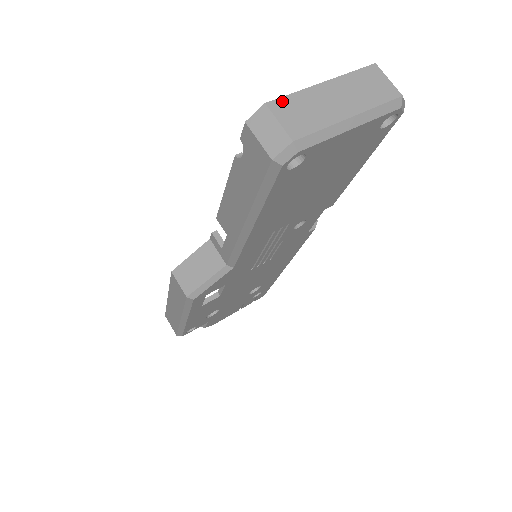
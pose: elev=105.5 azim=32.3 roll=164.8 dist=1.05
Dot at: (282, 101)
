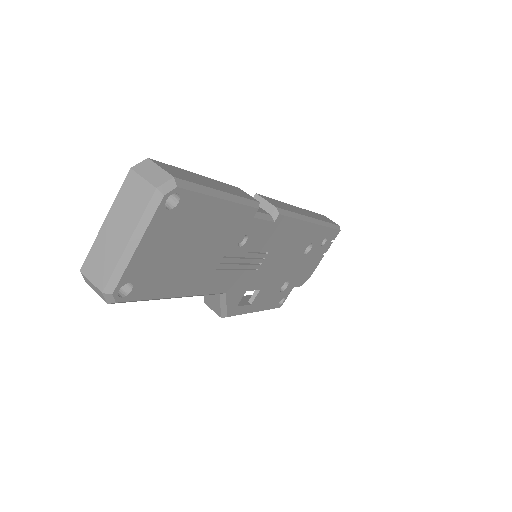
Dot at: (87, 261)
